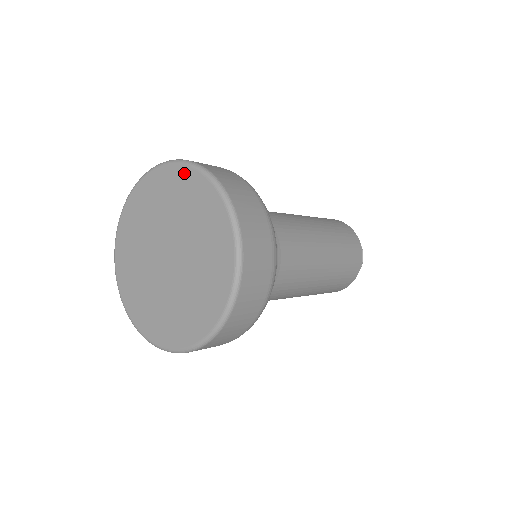
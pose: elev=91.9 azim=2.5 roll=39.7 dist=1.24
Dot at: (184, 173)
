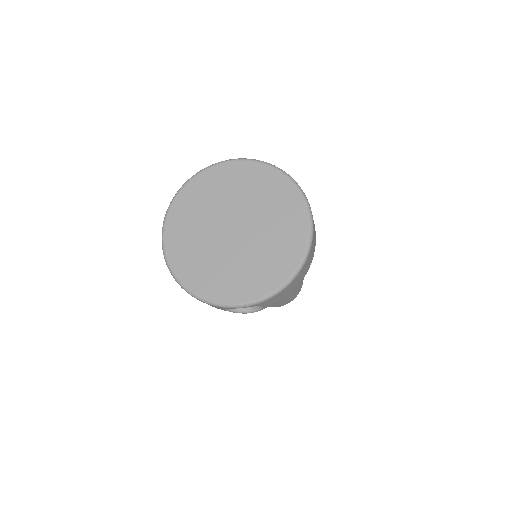
Dot at: (217, 170)
